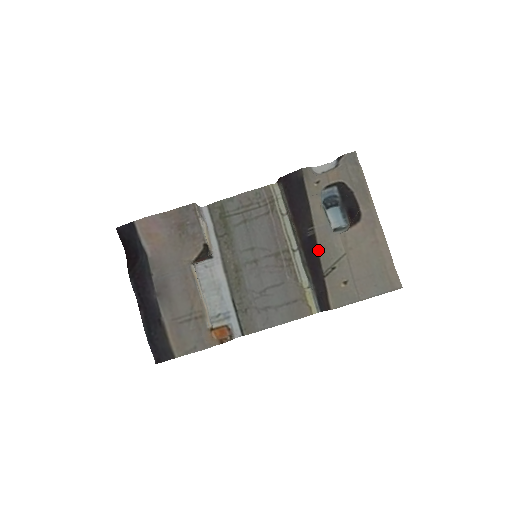
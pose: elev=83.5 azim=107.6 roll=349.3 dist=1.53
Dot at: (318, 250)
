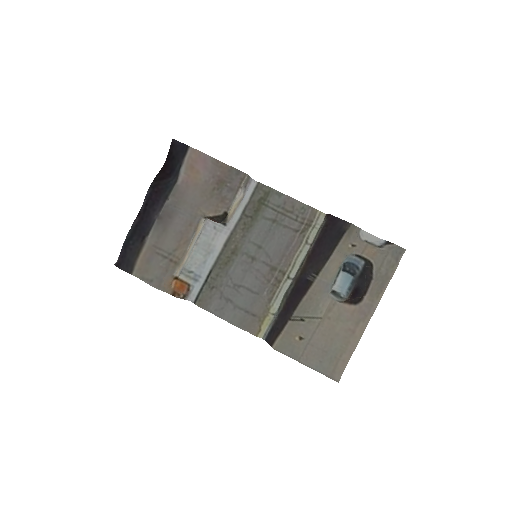
Dot at: (304, 296)
